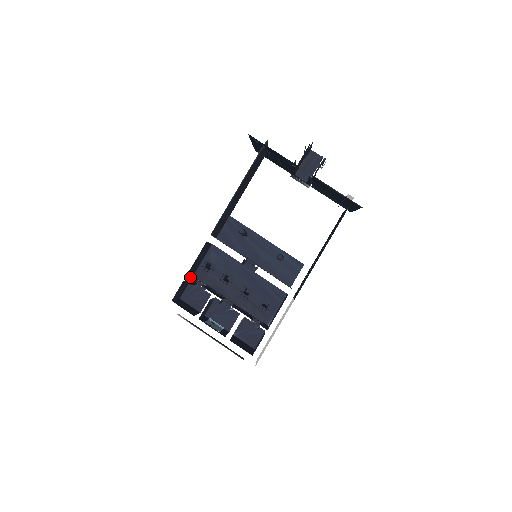
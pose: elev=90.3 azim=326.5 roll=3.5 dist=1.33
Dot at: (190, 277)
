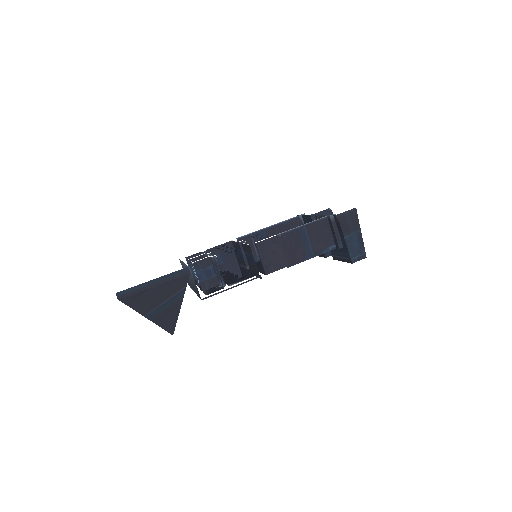
Dot at: occluded
